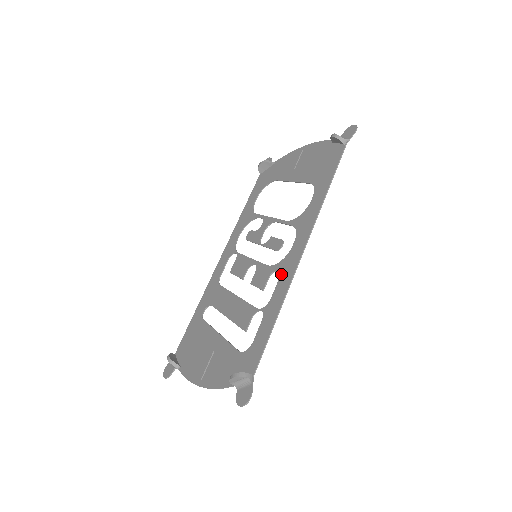
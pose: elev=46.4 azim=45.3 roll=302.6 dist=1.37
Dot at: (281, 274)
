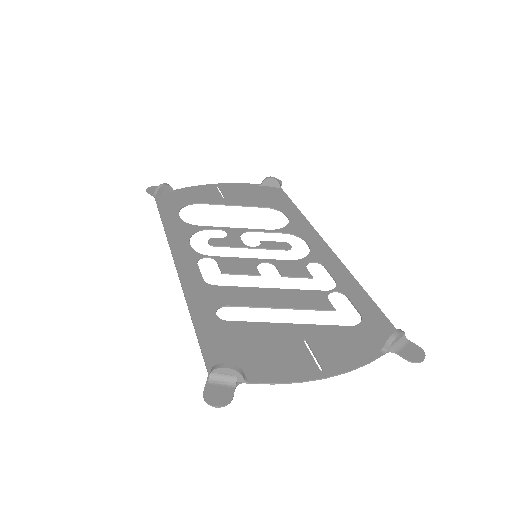
Dot at: (324, 263)
